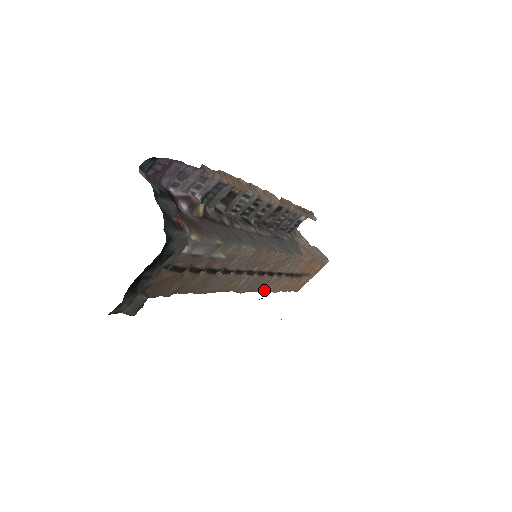
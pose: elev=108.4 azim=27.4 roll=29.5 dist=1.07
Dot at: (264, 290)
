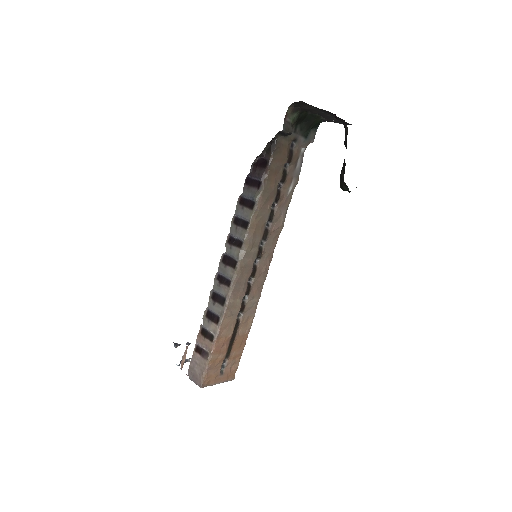
Dot at: (229, 306)
